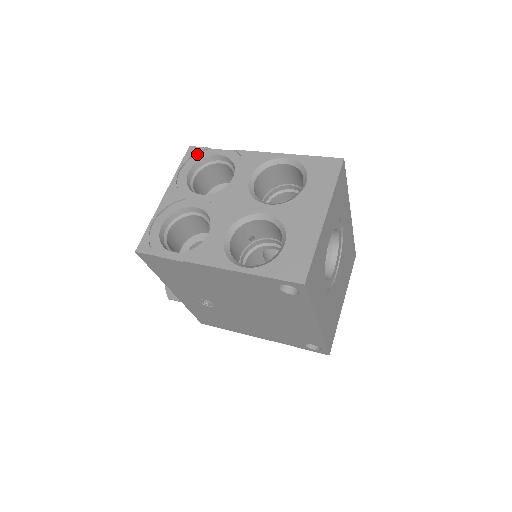
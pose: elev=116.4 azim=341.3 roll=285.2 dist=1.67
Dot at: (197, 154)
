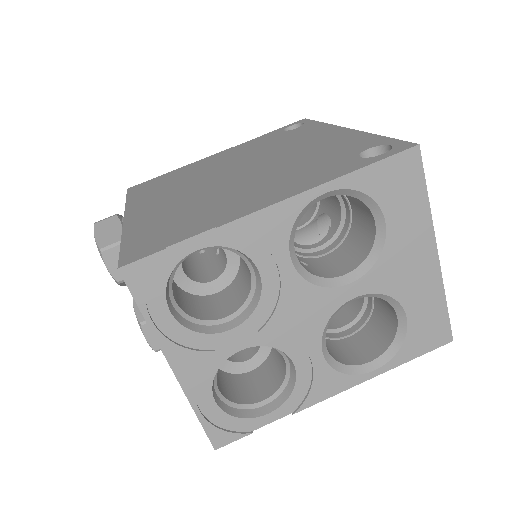
Dot at: (150, 273)
